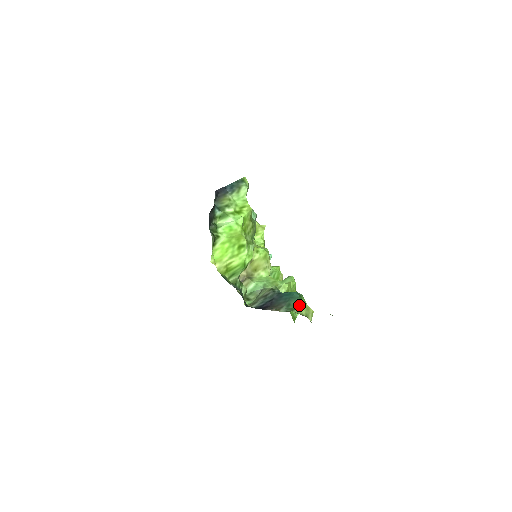
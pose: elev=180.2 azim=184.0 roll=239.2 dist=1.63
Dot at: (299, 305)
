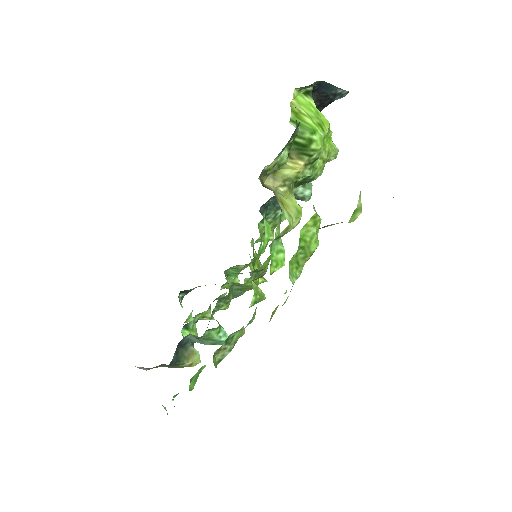
Dot at: occluded
